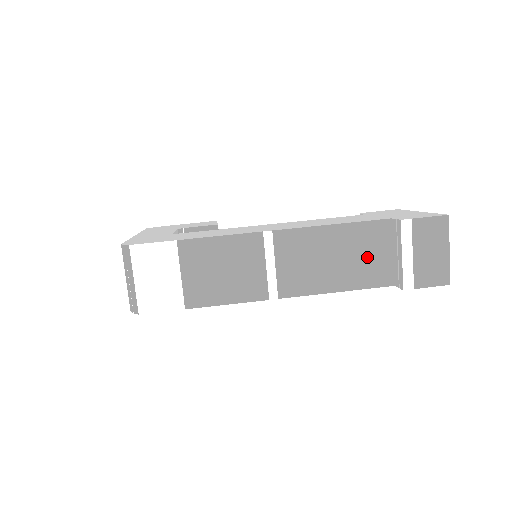
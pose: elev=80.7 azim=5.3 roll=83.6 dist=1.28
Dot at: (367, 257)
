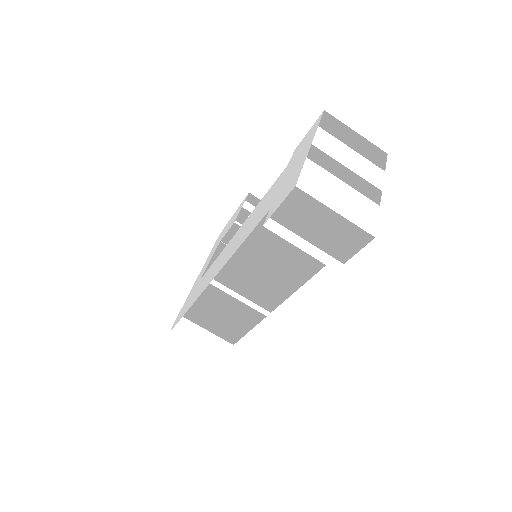
Dot at: (290, 250)
